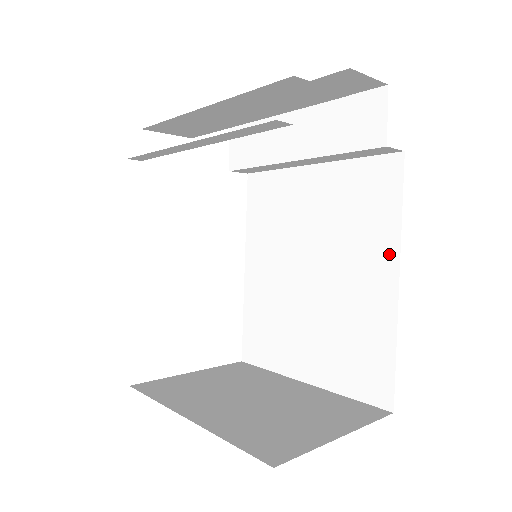
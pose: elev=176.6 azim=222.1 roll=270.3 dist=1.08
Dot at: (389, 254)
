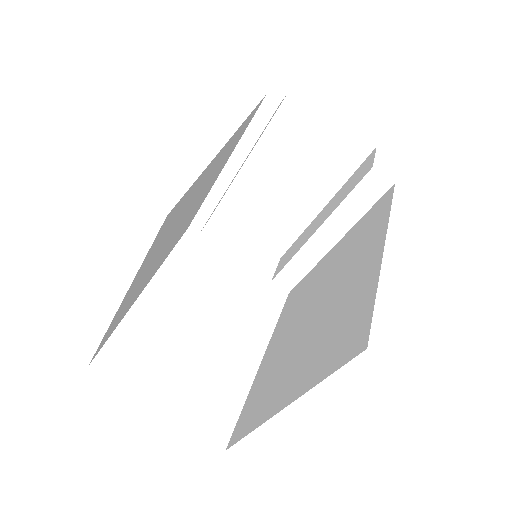
Dot at: (379, 238)
